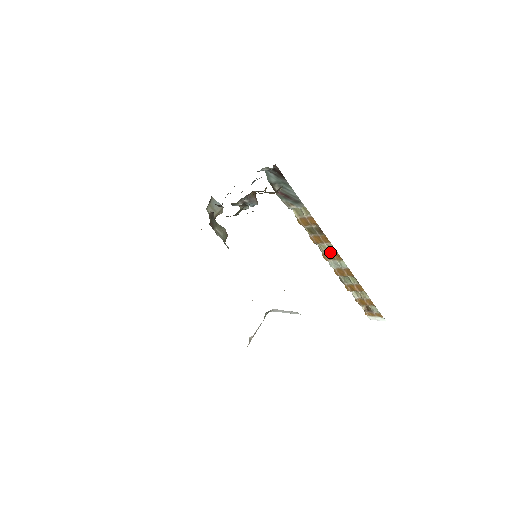
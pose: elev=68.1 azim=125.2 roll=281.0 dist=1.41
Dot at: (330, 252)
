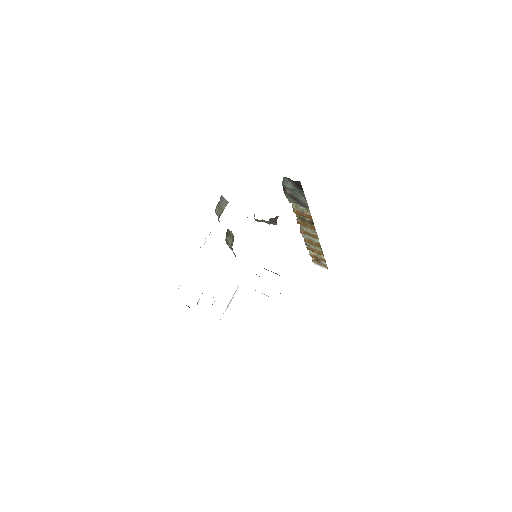
Dot at: (310, 232)
